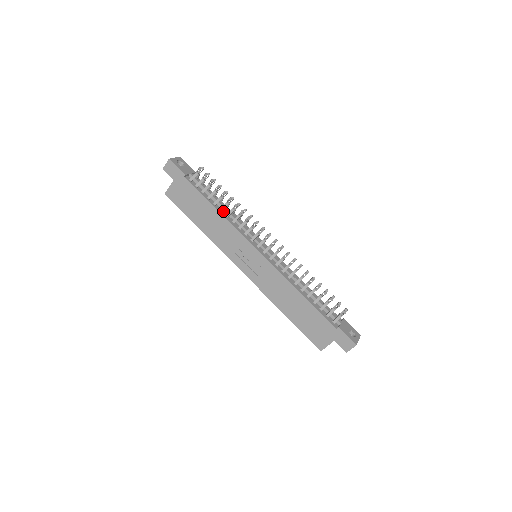
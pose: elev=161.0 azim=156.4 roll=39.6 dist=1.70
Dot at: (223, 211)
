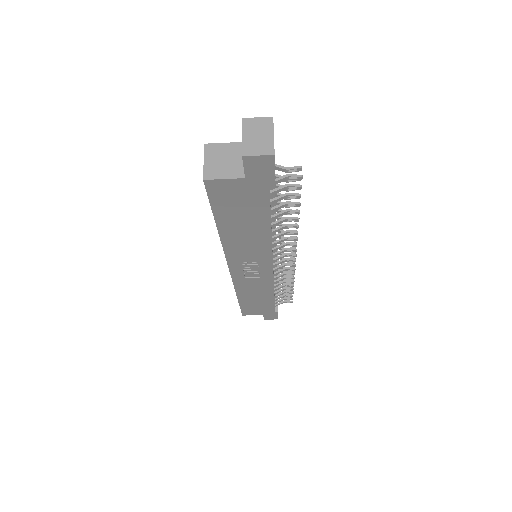
Dot at: (271, 223)
